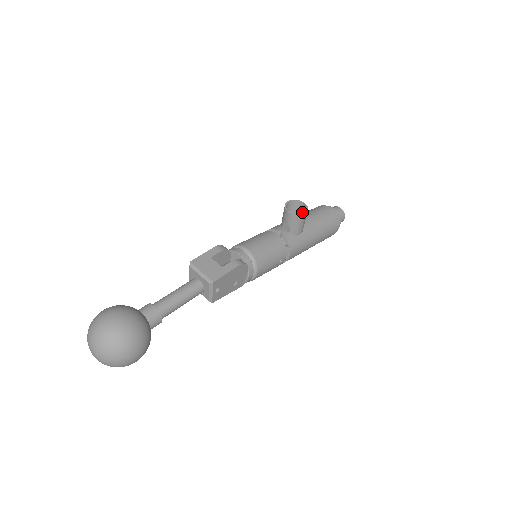
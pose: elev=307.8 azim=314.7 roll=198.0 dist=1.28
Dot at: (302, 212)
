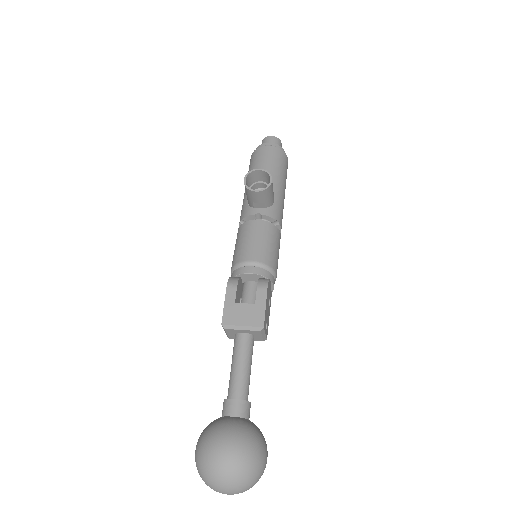
Dot at: (262, 178)
